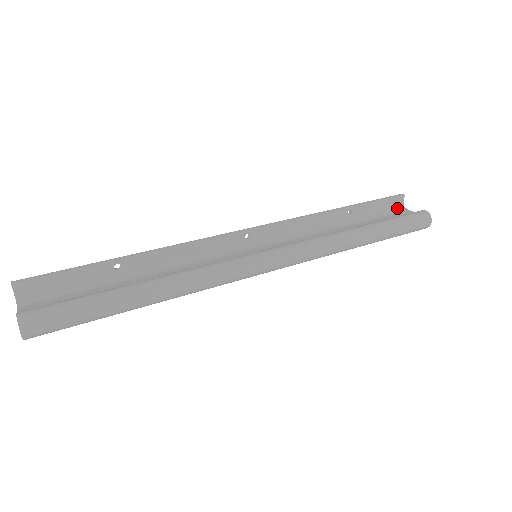
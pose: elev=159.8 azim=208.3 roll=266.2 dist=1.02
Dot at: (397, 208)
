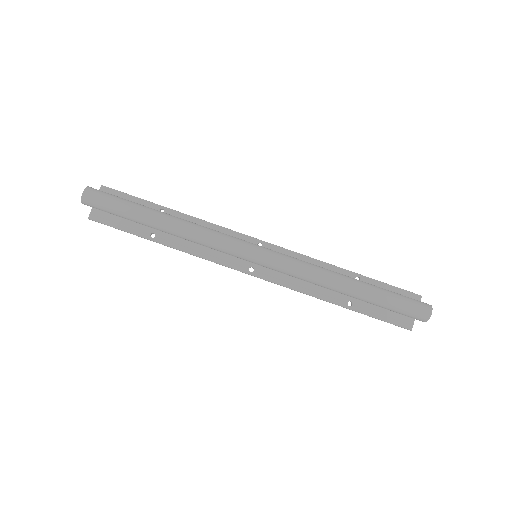
Dot at: occluded
